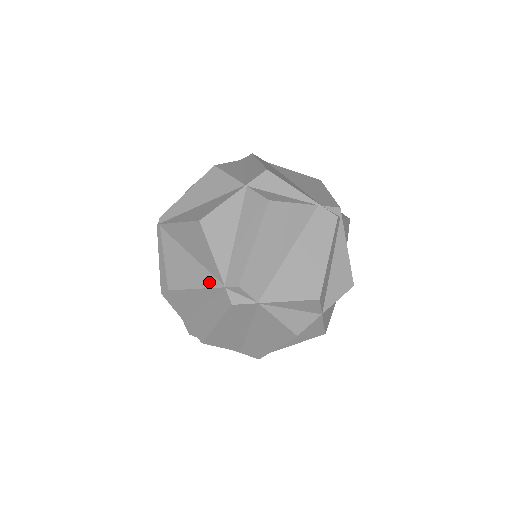
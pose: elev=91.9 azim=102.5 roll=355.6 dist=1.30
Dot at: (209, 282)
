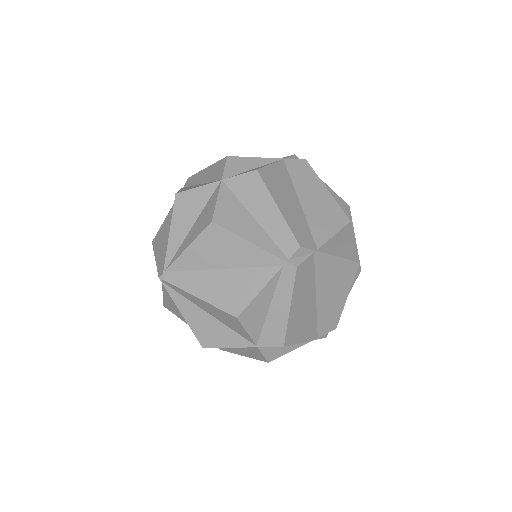
Dot at: occluded
